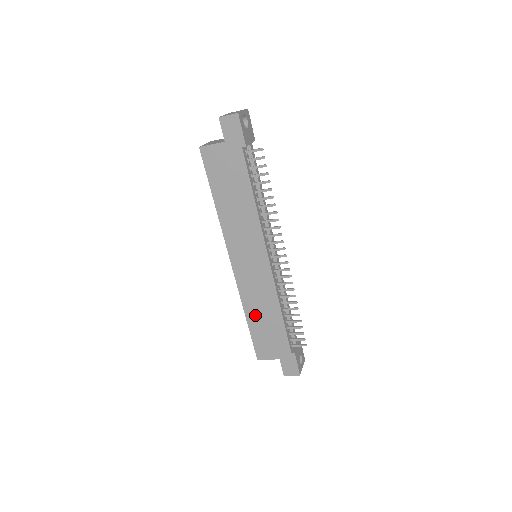
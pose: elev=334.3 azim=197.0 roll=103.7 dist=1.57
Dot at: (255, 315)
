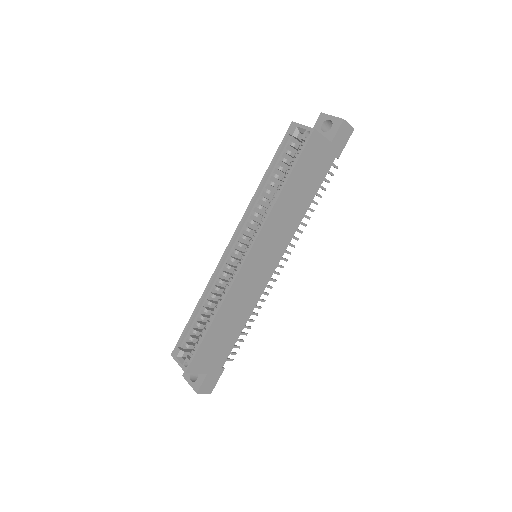
Dot at: (224, 320)
